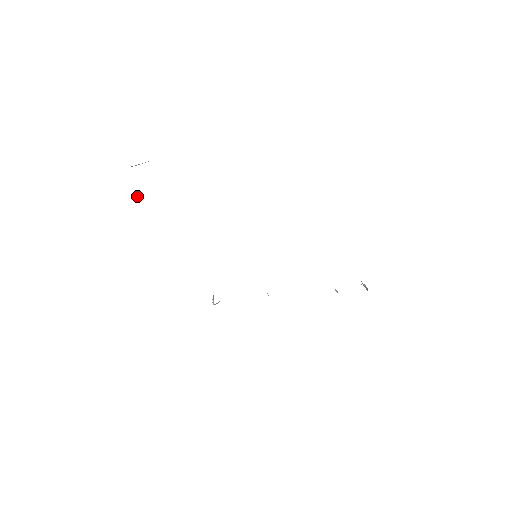
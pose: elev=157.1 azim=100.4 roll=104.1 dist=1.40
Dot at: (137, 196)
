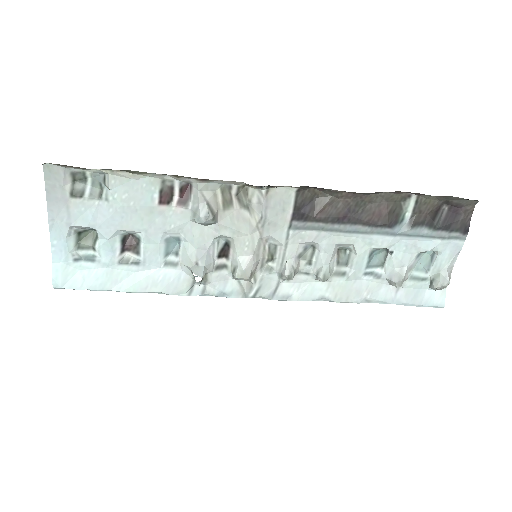
Dot at: occluded
